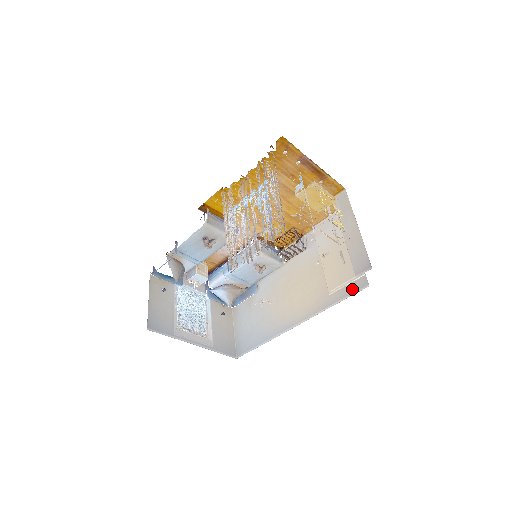
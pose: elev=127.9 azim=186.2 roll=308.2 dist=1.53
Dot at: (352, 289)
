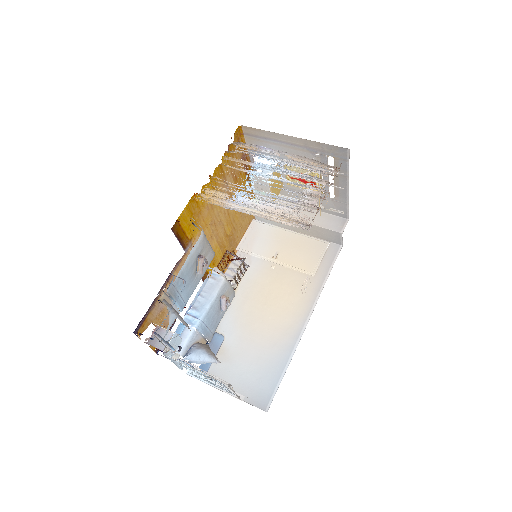
Dot at: (330, 258)
